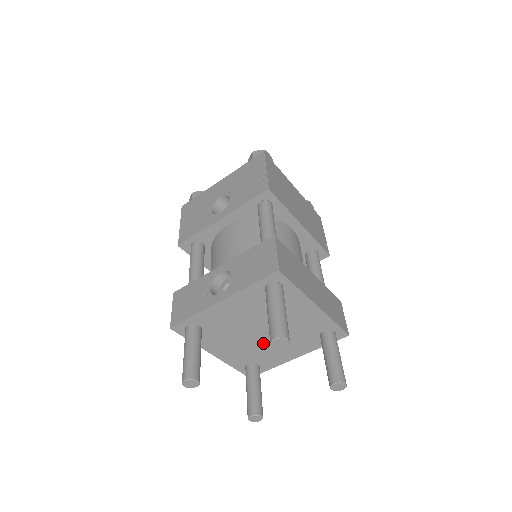
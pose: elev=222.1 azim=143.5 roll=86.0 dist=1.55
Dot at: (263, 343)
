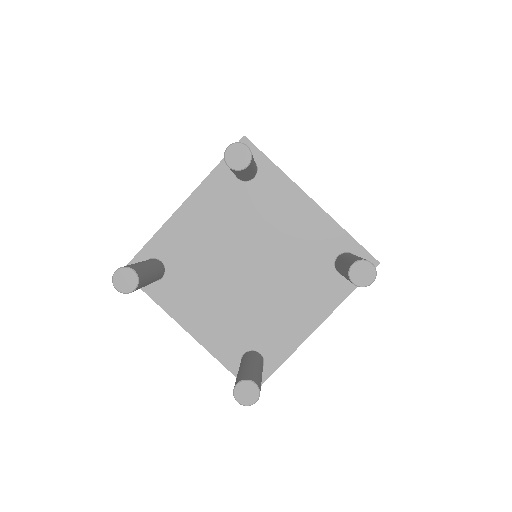
Dot at: (256, 295)
